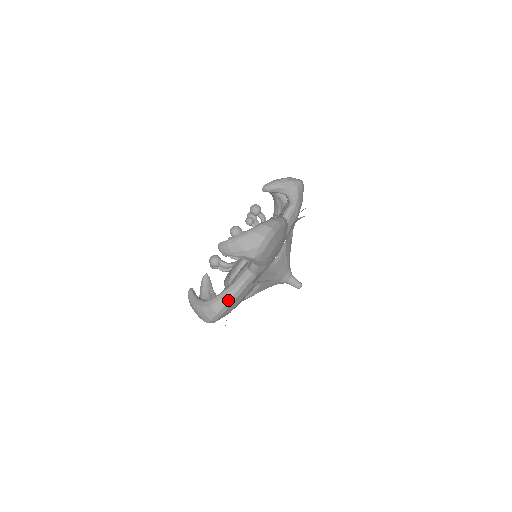
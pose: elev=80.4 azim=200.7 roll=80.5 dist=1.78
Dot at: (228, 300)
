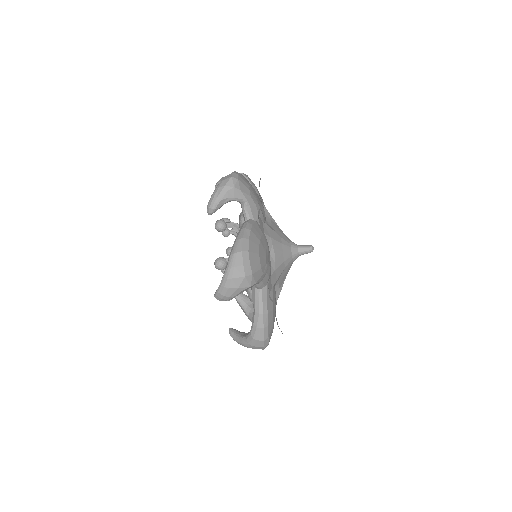
Dot at: (262, 325)
